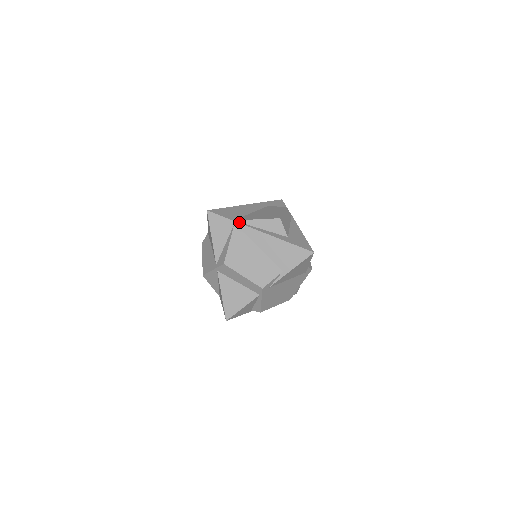
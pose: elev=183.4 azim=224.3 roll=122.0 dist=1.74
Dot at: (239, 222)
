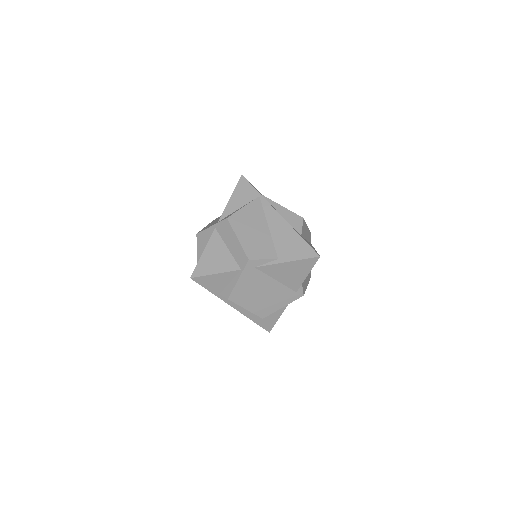
Dot at: (264, 197)
